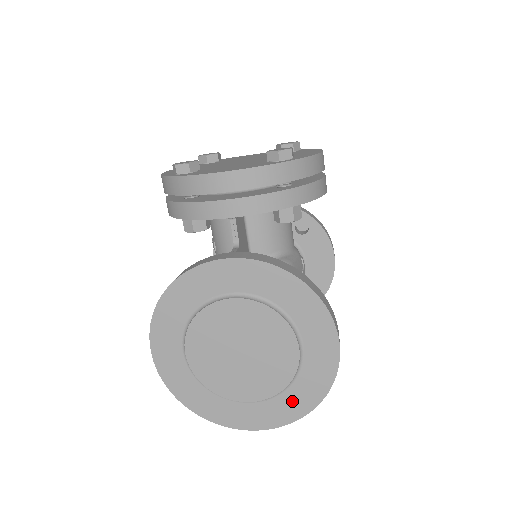
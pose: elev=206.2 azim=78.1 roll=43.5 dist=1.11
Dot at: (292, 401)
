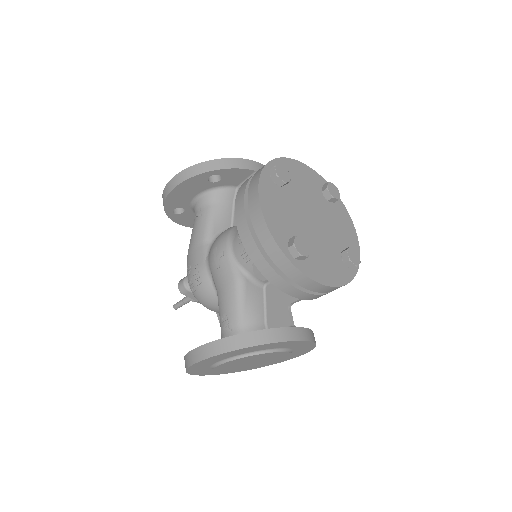
Dot at: occluded
